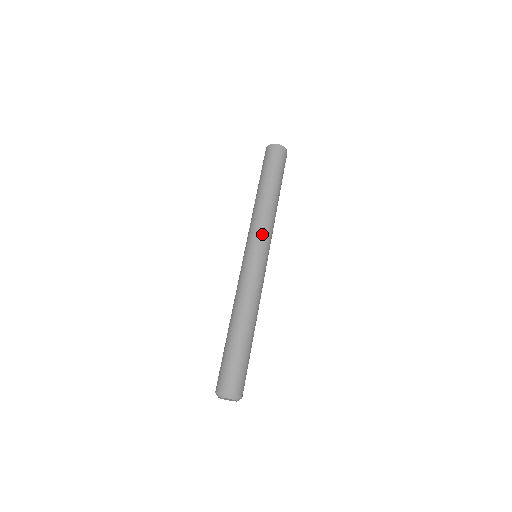
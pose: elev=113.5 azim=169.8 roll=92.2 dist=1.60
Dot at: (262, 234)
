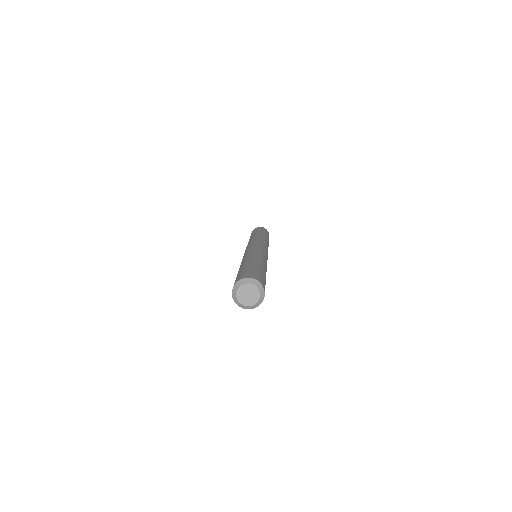
Dot at: occluded
